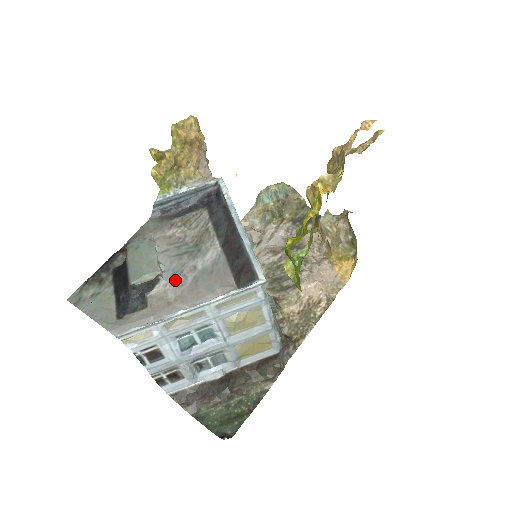
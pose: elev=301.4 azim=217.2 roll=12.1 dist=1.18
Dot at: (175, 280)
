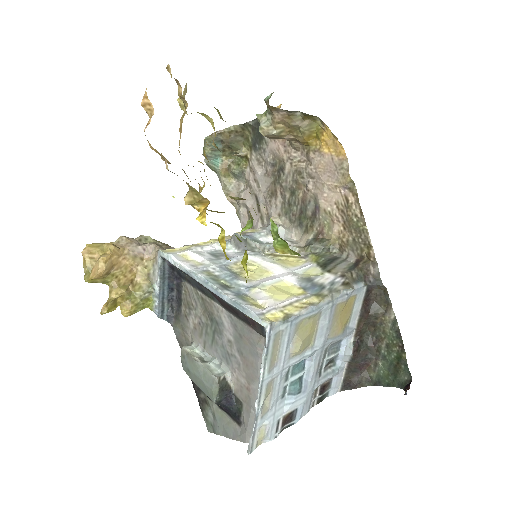
Dot at: (232, 365)
